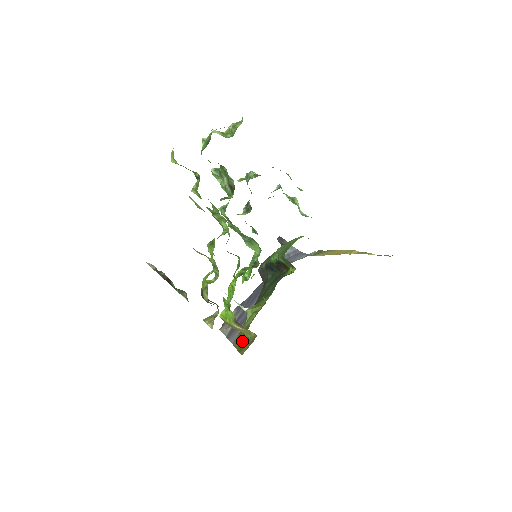
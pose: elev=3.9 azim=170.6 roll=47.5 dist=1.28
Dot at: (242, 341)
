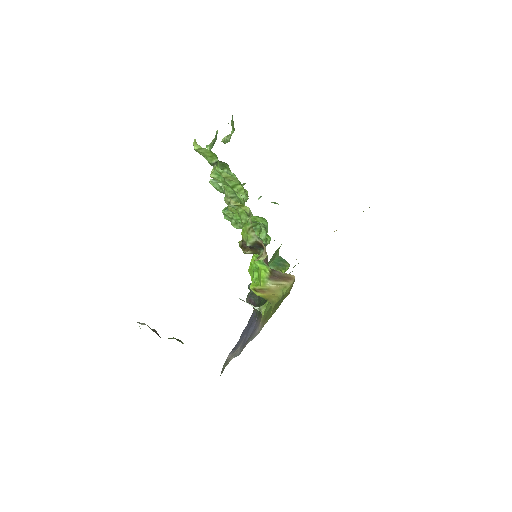
Dot at: (276, 304)
